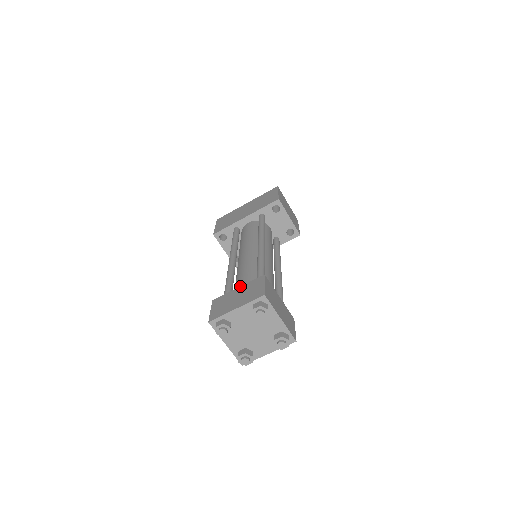
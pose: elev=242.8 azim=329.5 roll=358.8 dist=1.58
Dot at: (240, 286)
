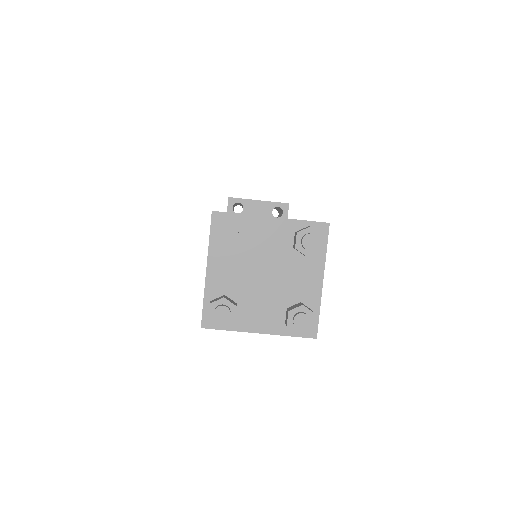
Dot at: occluded
